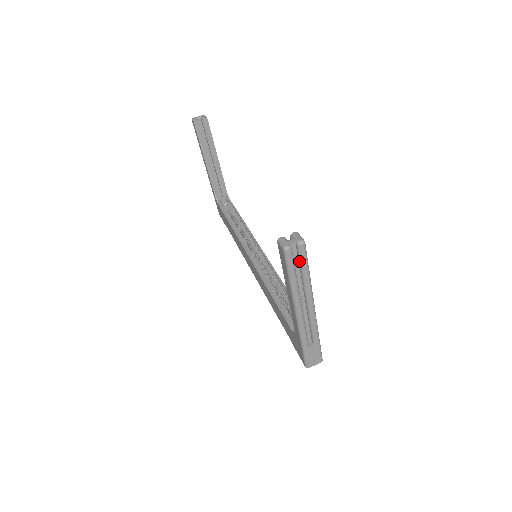
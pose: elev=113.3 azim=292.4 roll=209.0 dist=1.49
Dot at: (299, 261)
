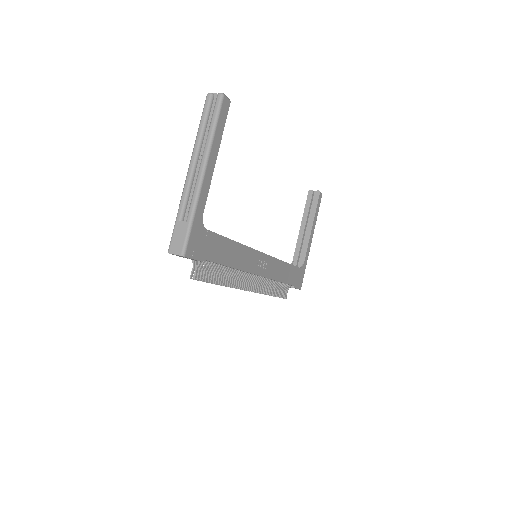
Dot at: (213, 113)
